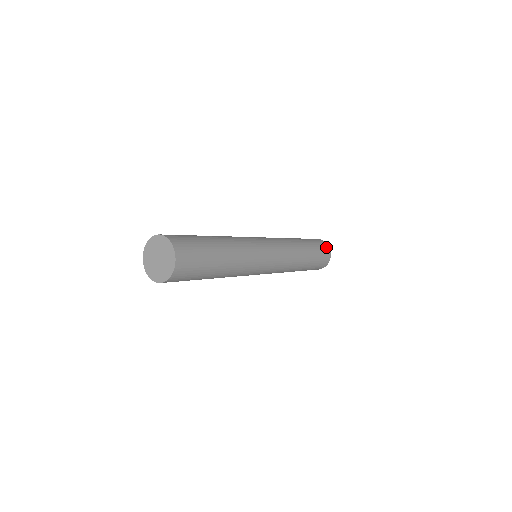
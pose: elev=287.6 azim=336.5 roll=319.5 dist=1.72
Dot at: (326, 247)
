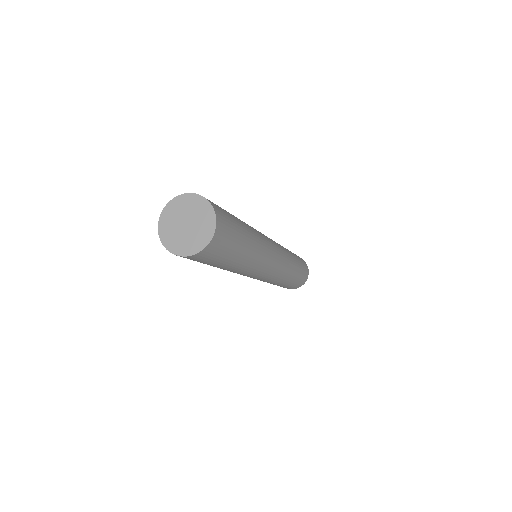
Dot at: (306, 266)
